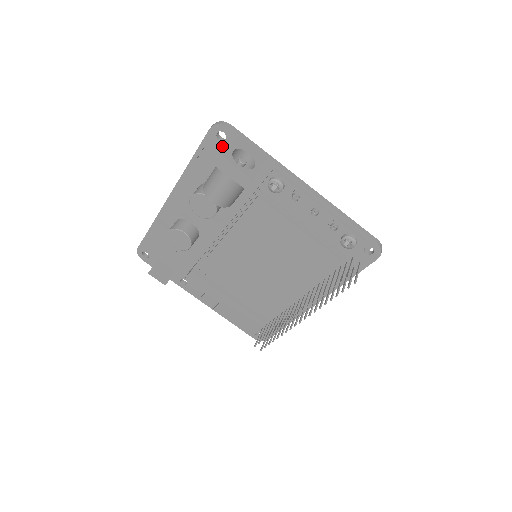
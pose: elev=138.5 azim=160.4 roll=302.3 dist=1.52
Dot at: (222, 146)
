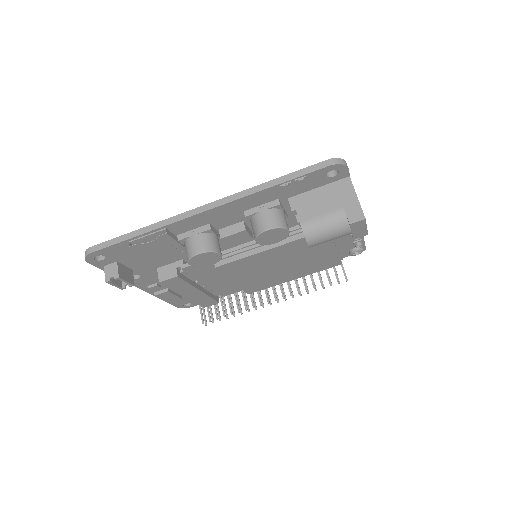
Dot at: (324, 180)
